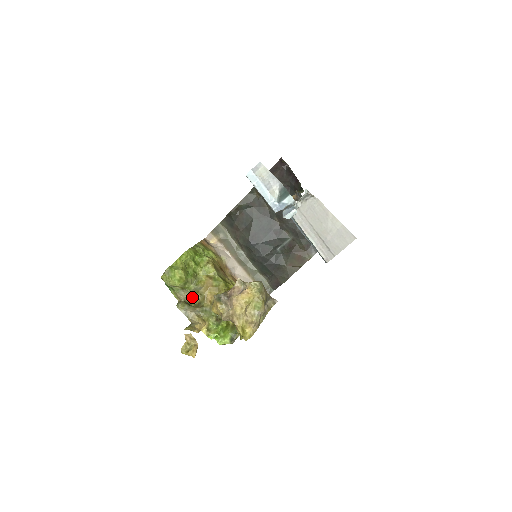
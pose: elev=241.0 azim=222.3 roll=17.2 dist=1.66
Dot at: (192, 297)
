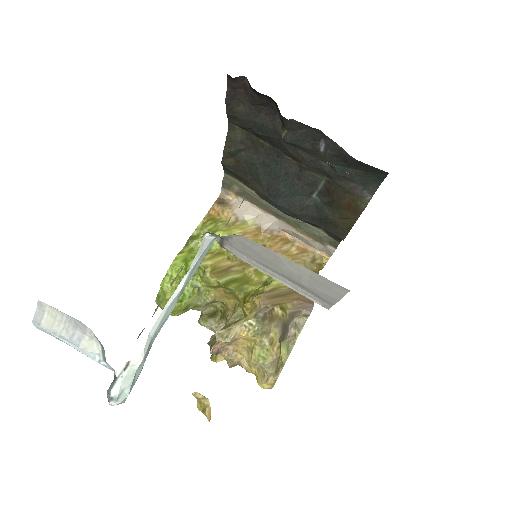
Dot at: (214, 305)
